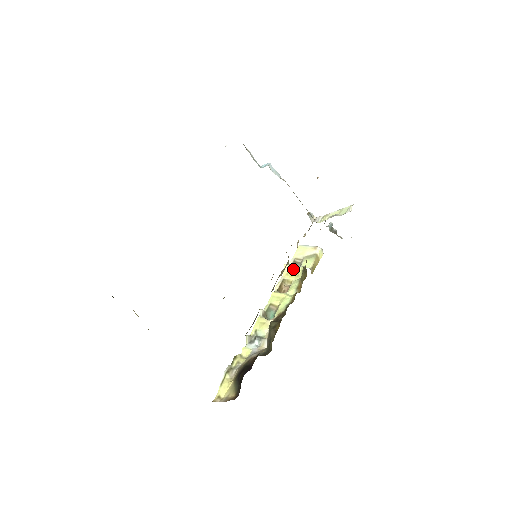
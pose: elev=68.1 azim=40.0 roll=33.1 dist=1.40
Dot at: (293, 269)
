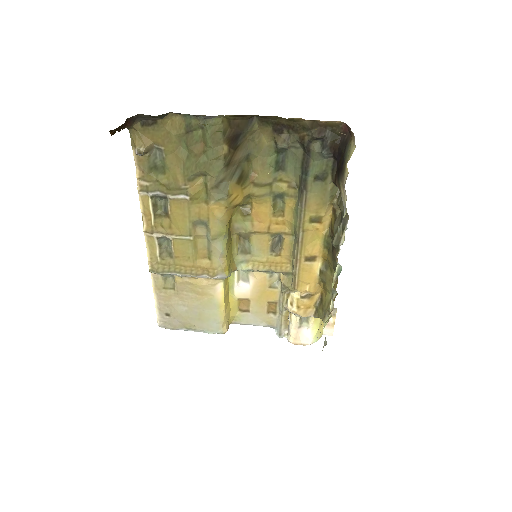
Dot at: occluded
